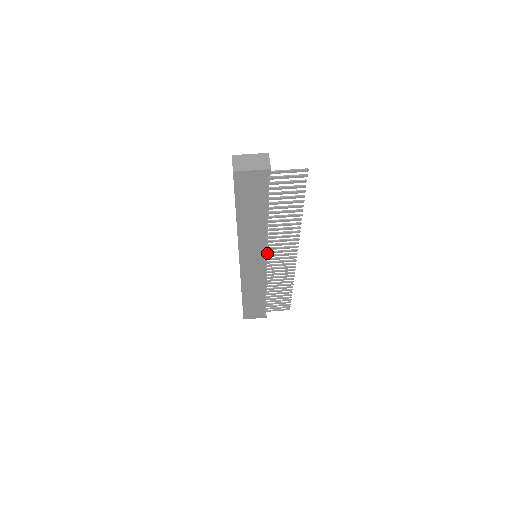
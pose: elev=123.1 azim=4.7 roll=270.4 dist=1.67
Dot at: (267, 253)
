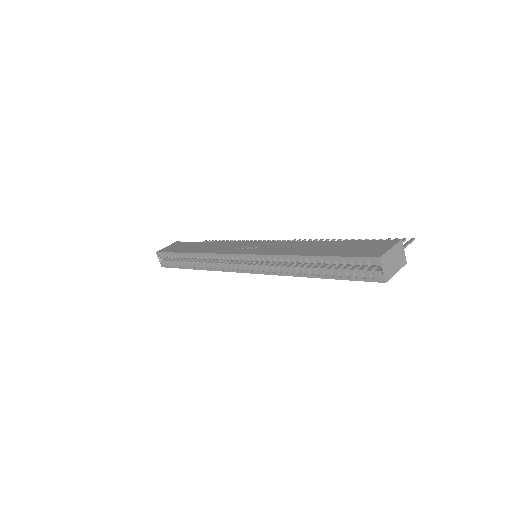
Dot at: occluded
